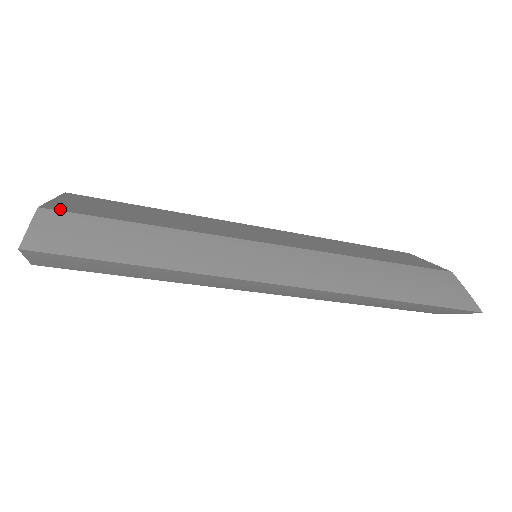
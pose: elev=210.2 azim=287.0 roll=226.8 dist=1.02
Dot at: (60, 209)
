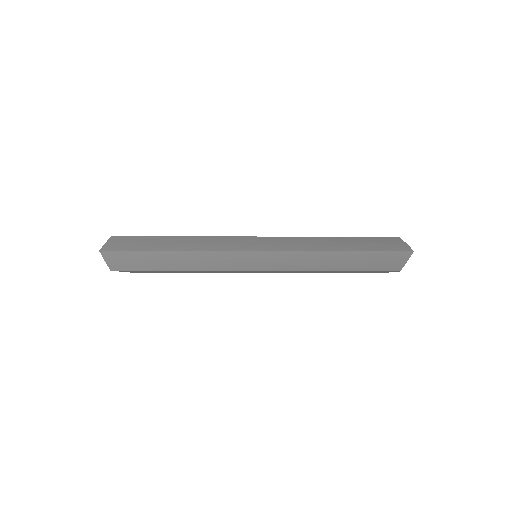
Dot at: (124, 236)
